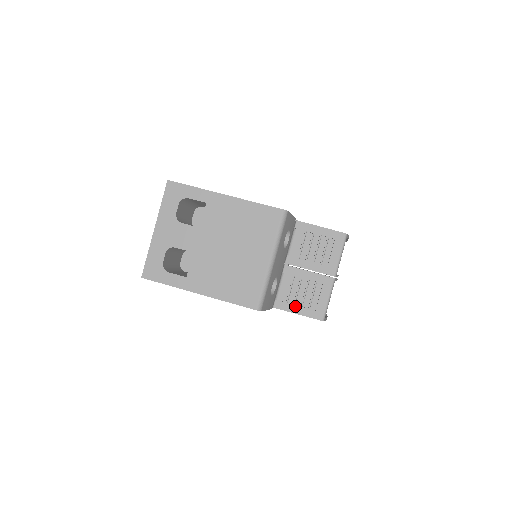
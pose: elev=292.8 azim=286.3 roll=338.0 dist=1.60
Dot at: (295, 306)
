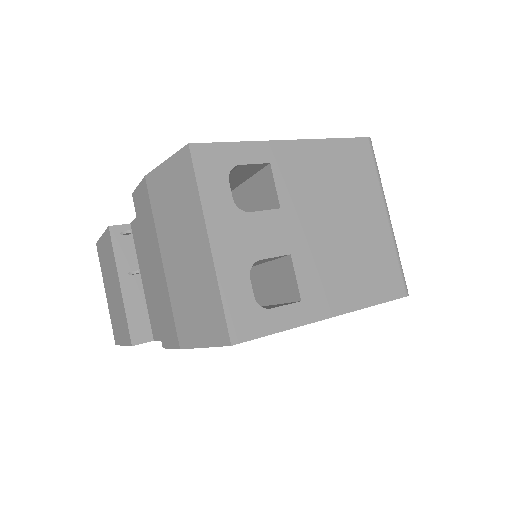
Dot at: occluded
